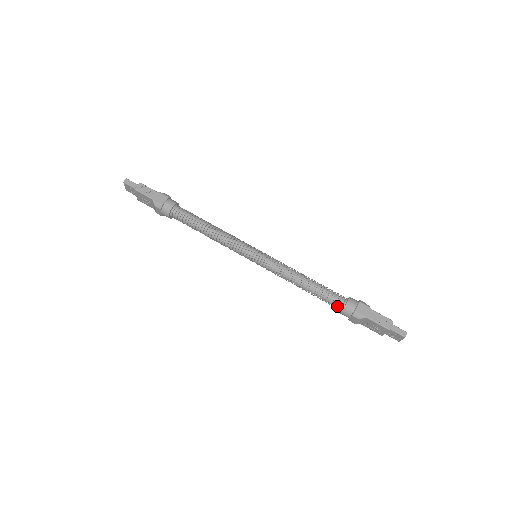
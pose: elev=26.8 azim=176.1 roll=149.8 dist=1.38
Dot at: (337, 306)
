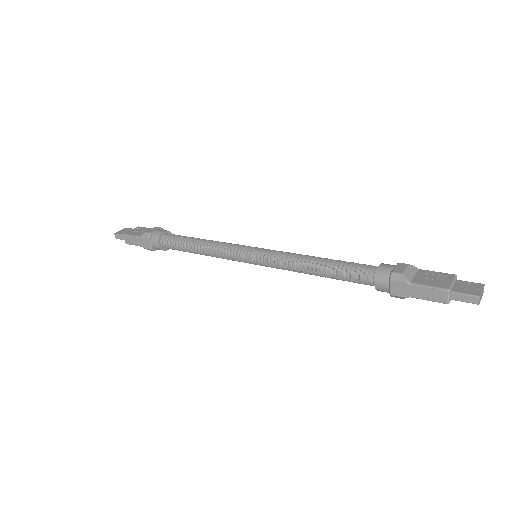
Dot at: occluded
